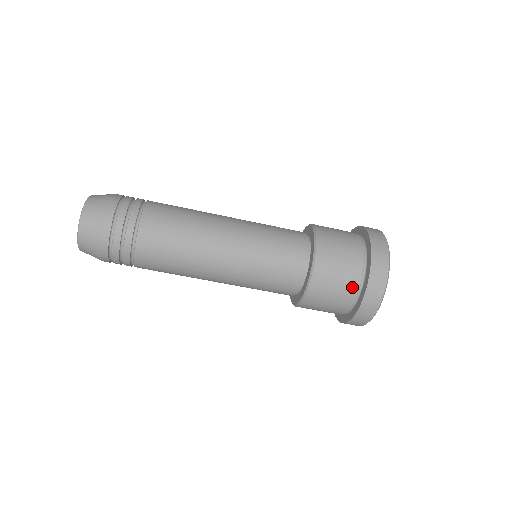
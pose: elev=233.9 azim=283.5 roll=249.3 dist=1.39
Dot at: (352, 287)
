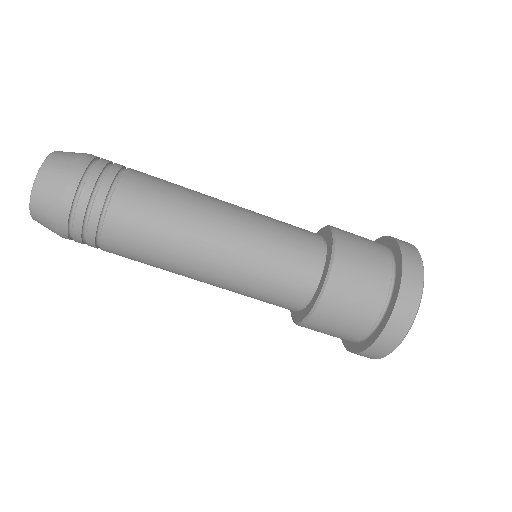
Dot at: (350, 338)
